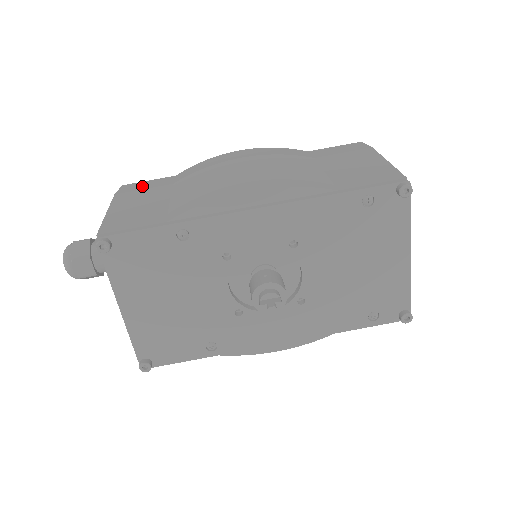
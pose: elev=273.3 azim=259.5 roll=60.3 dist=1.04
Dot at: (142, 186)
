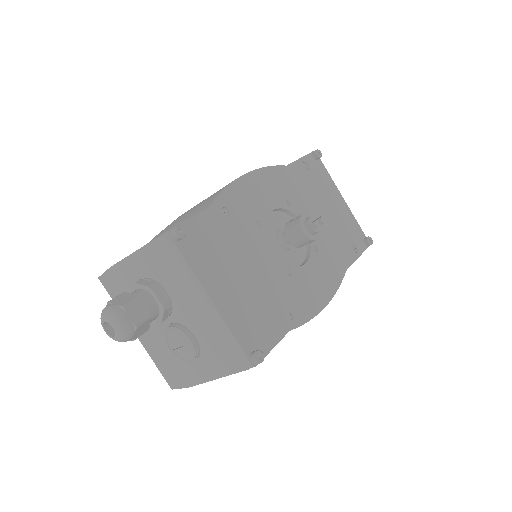
Dot at: occluded
